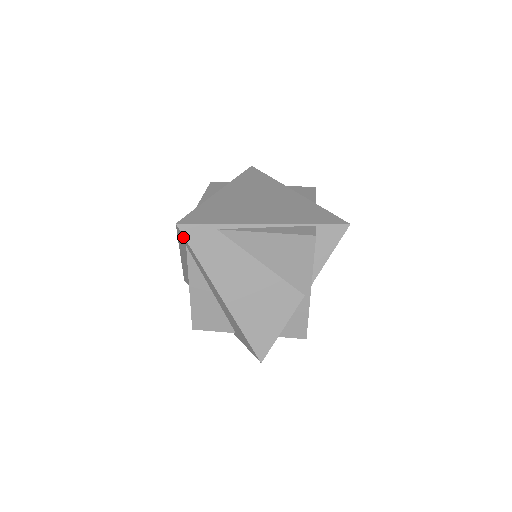
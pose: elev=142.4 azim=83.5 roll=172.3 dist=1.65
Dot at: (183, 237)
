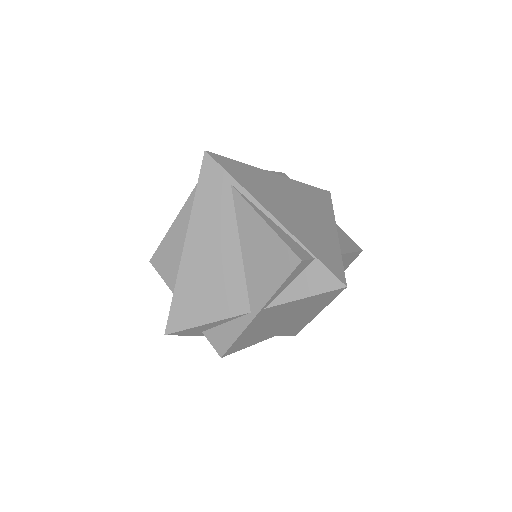
Dot at: (201, 167)
